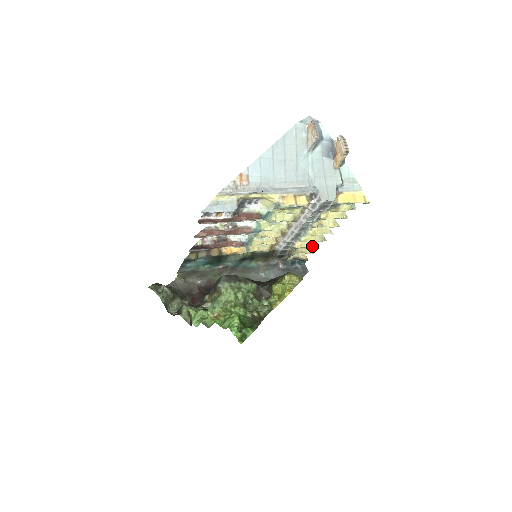
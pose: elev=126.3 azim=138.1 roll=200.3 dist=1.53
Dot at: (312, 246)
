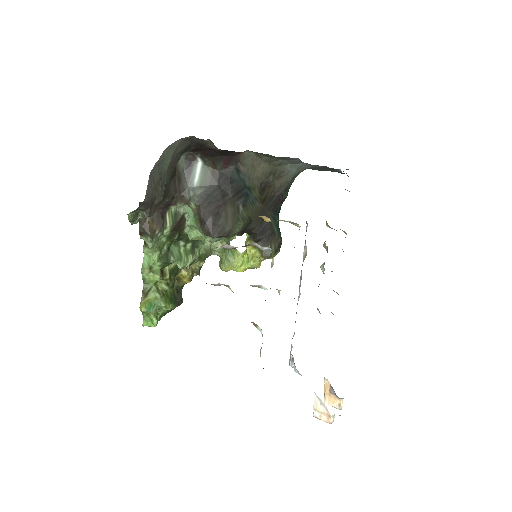
Dot at: occluded
